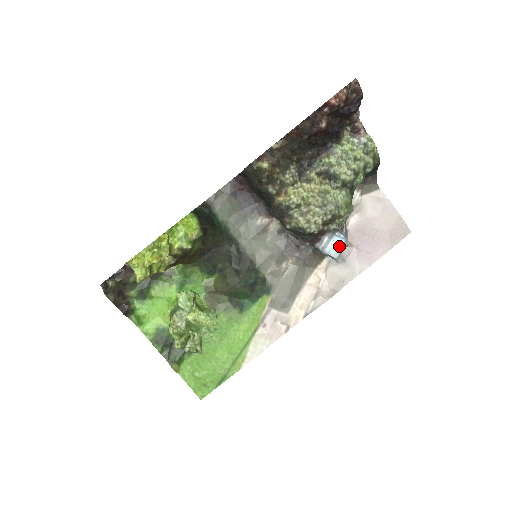
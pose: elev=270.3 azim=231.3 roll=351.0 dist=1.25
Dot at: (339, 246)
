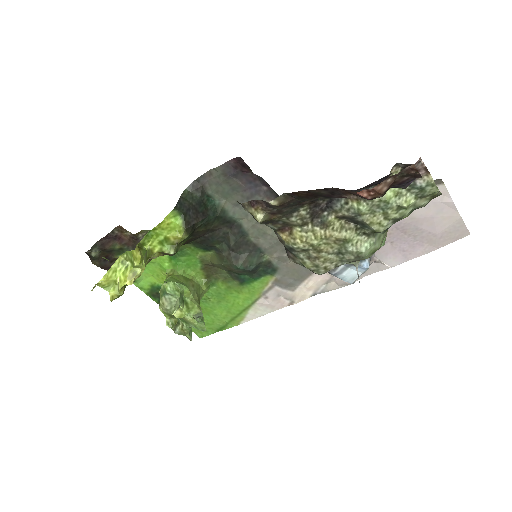
Dot at: occluded
